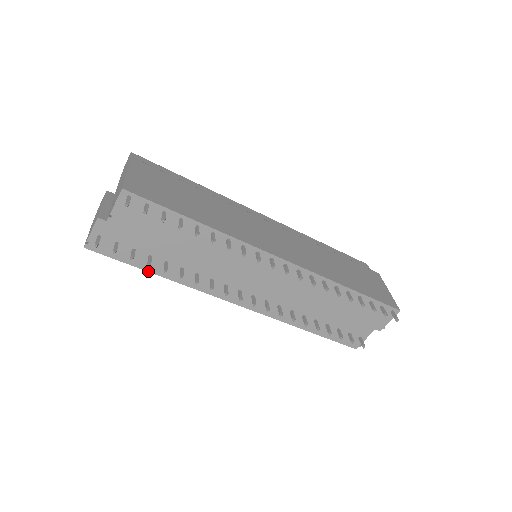
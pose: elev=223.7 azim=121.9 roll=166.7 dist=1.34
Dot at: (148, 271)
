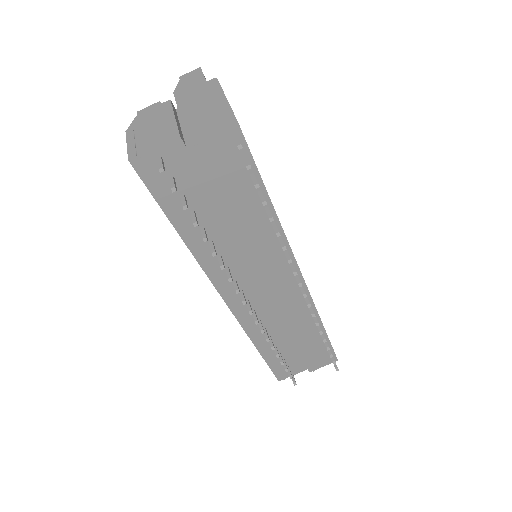
Dot at: (175, 227)
